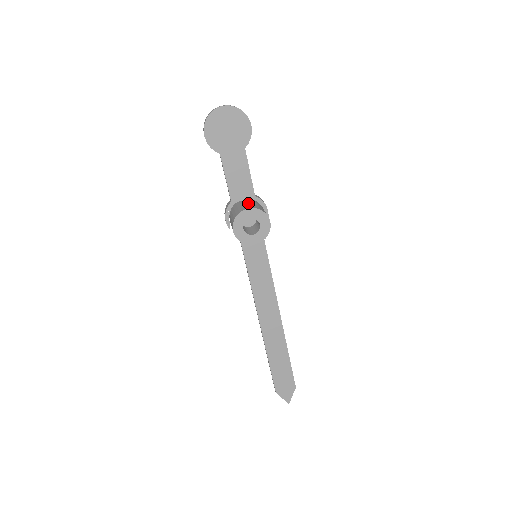
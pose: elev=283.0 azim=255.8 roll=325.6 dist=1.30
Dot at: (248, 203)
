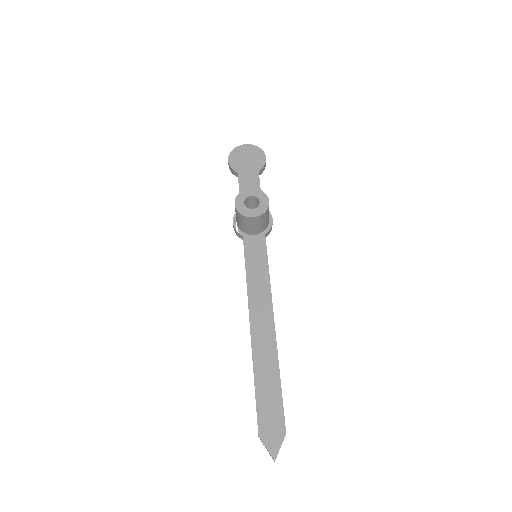
Dot at: occluded
